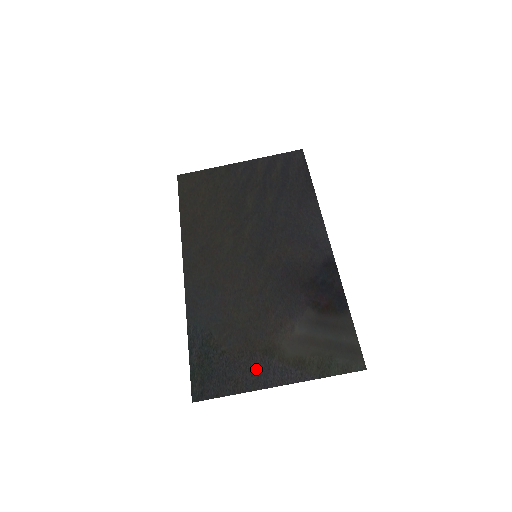
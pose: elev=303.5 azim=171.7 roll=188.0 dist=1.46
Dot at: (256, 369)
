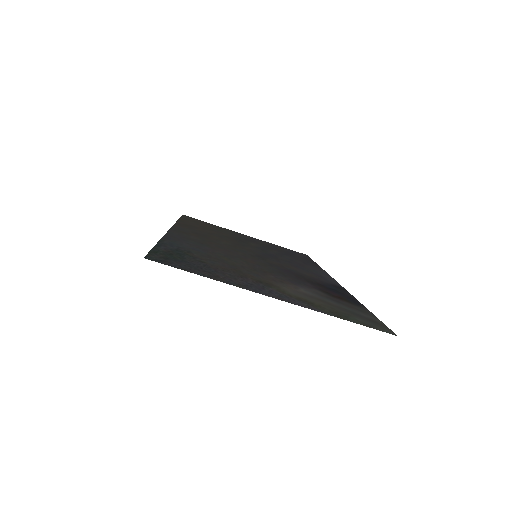
Dot at: (245, 282)
